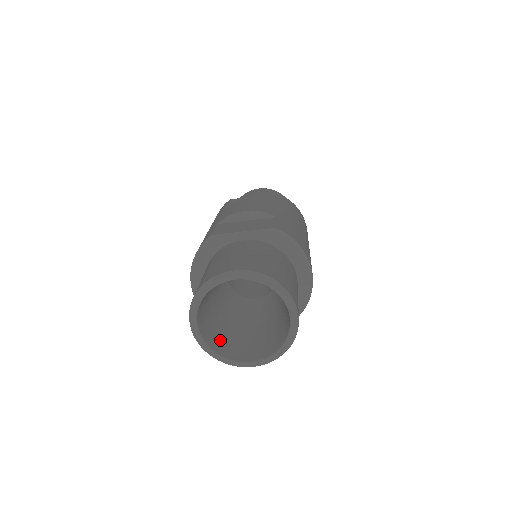
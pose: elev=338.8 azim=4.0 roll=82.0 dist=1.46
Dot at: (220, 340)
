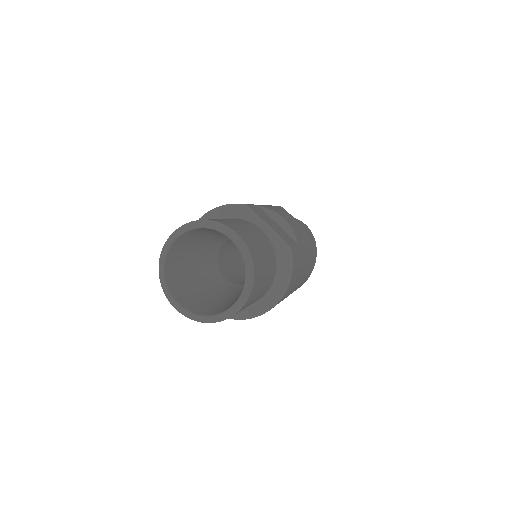
Dot at: (175, 269)
